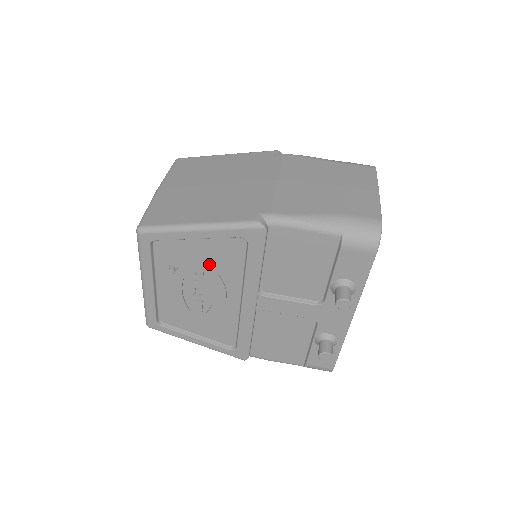
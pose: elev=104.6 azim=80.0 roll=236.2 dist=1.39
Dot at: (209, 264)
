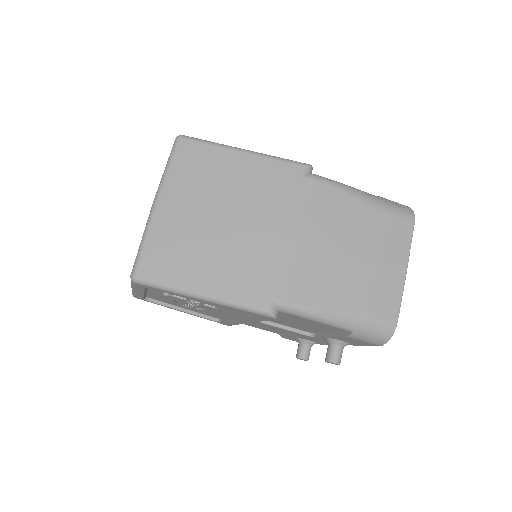
Dot at: (207, 303)
